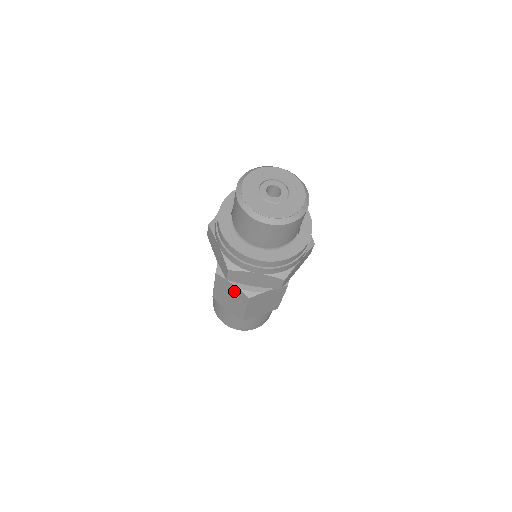
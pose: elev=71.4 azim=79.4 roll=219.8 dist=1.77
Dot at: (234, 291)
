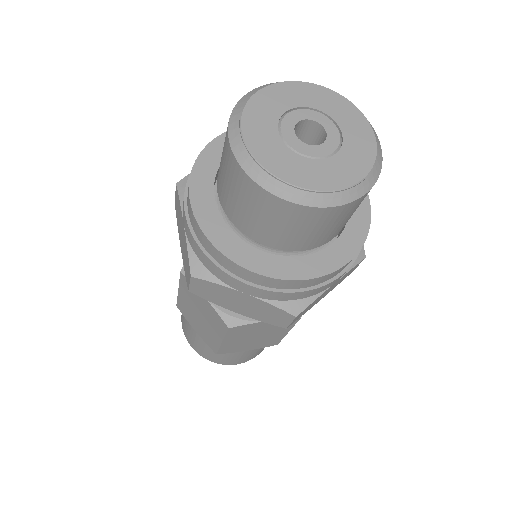
Dot at: (206, 309)
